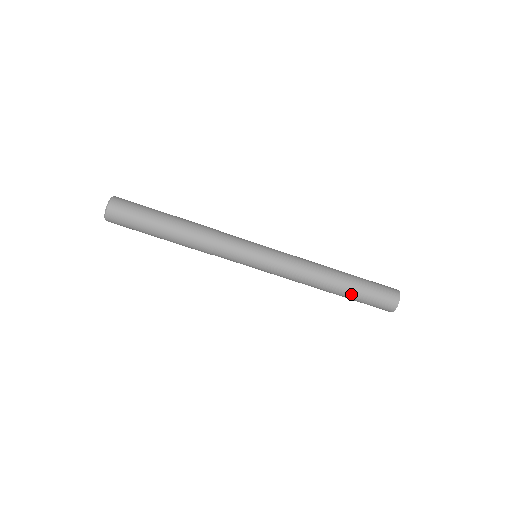
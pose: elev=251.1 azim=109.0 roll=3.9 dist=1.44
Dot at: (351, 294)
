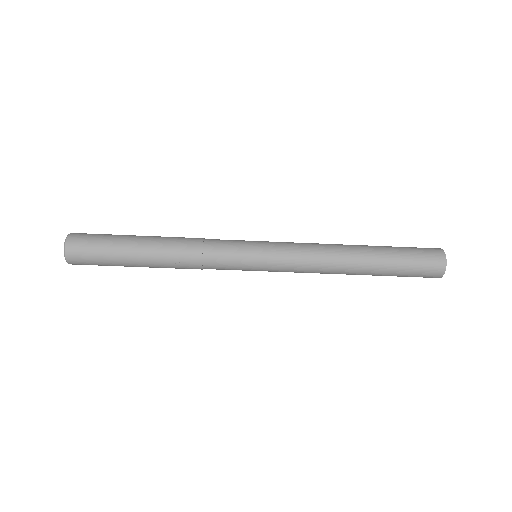
Dot at: (383, 271)
